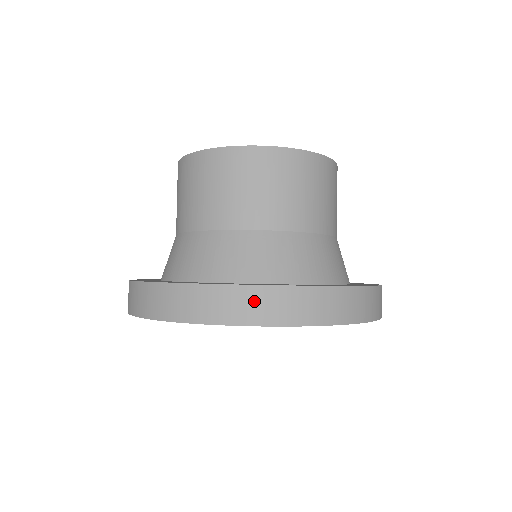
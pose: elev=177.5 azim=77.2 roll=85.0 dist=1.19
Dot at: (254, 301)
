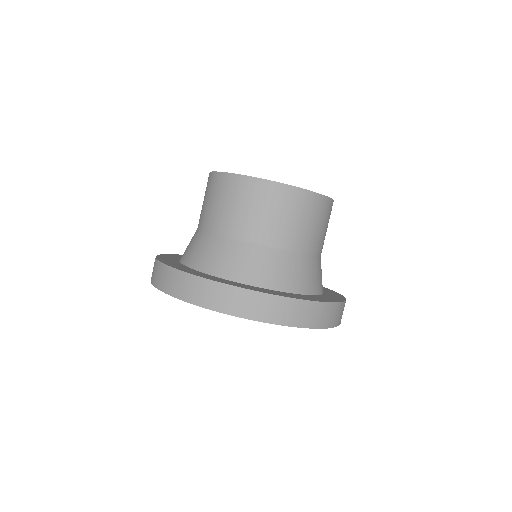
Dot at: (218, 294)
